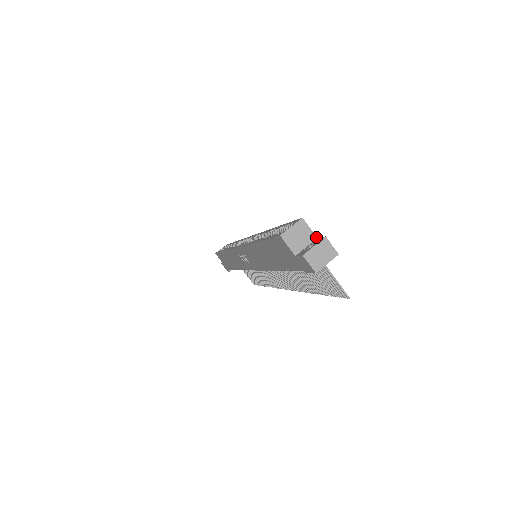
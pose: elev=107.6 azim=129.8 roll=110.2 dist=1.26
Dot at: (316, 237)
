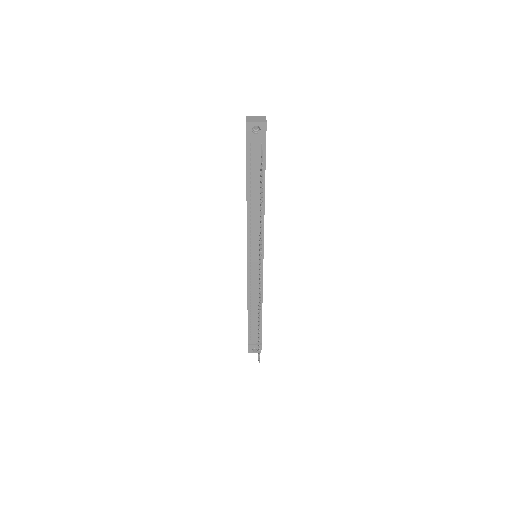
Dot at: occluded
